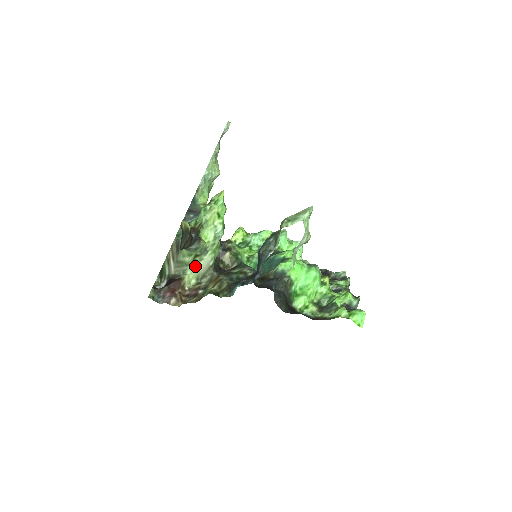
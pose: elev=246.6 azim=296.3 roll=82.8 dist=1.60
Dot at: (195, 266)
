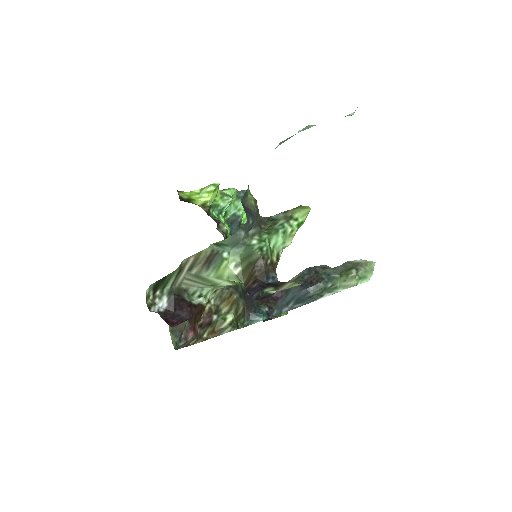
Dot at: (222, 287)
